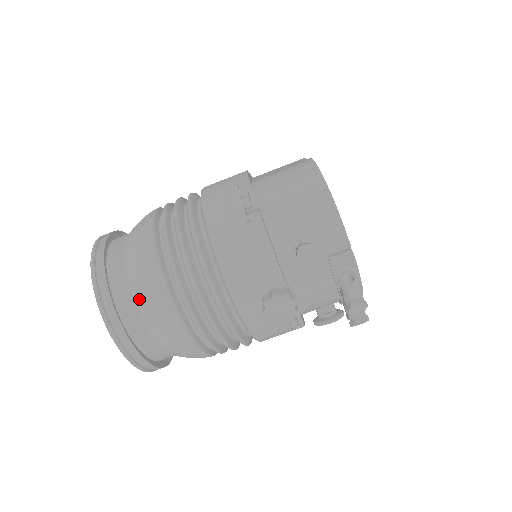
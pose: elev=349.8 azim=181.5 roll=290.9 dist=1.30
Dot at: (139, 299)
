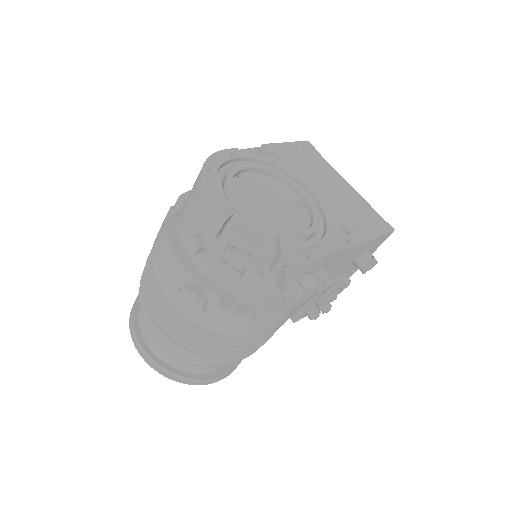
Dot at: (146, 326)
